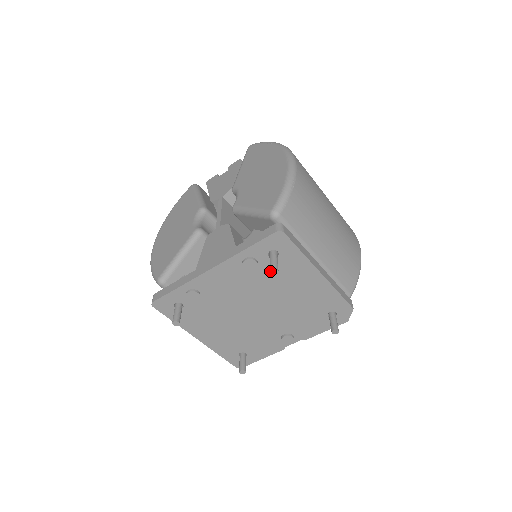
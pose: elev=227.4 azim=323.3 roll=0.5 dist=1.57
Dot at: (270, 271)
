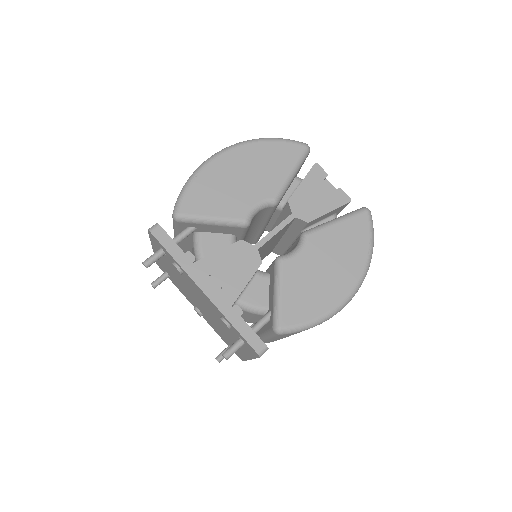
Dot at: (223, 355)
